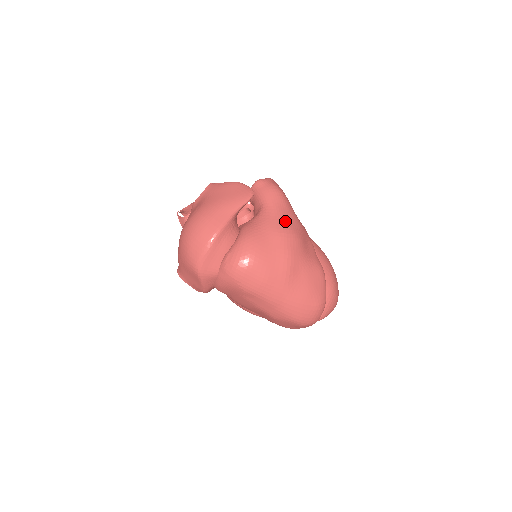
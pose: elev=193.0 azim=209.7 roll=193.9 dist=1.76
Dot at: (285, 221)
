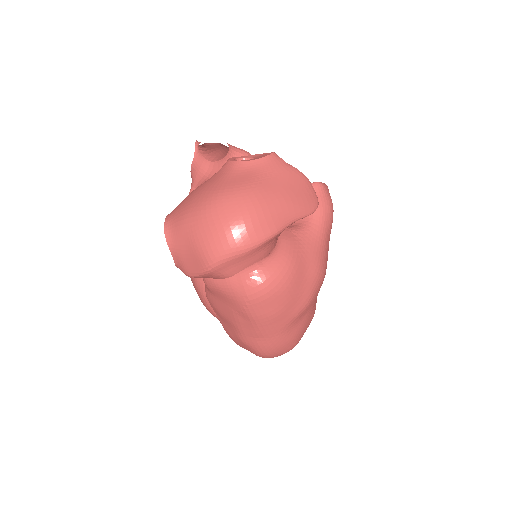
Dot at: (325, 254)
